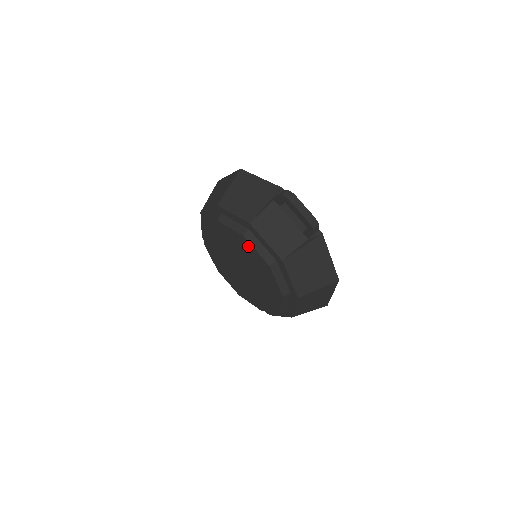
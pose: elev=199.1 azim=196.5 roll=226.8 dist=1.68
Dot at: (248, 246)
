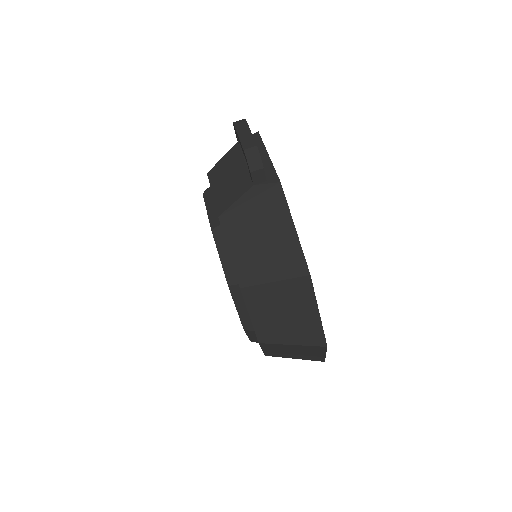
Dot at: occluded
